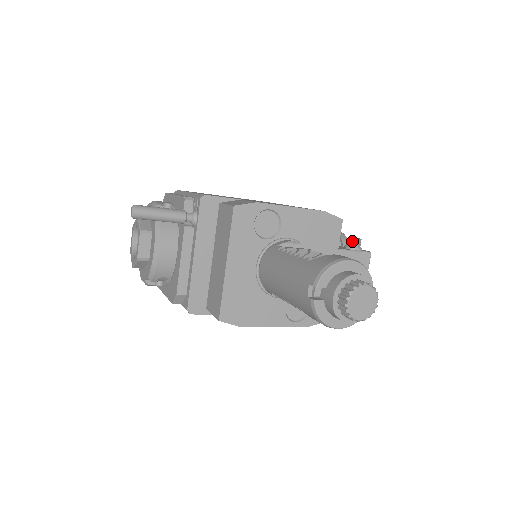
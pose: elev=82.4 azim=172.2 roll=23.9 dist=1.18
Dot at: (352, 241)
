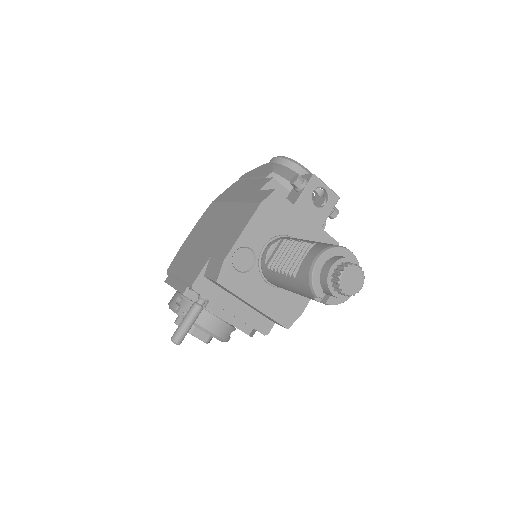
Dot at: (295, 185)
